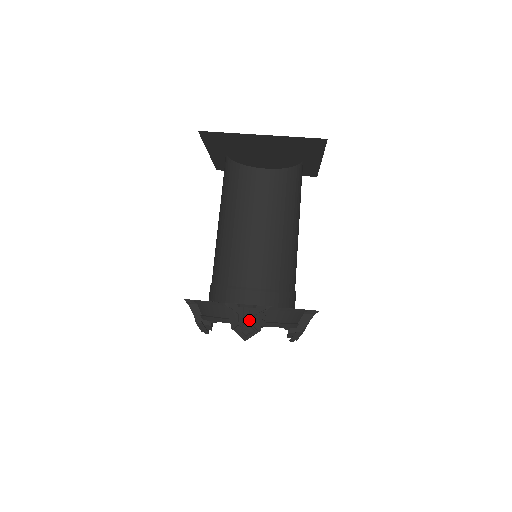
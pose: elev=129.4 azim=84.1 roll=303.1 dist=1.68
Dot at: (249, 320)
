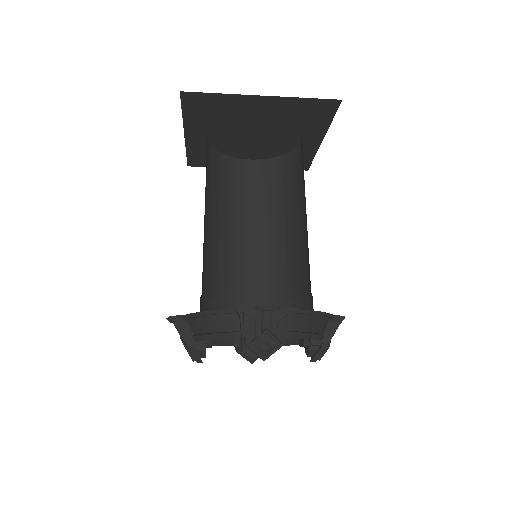
Dot at: (270, 329)
